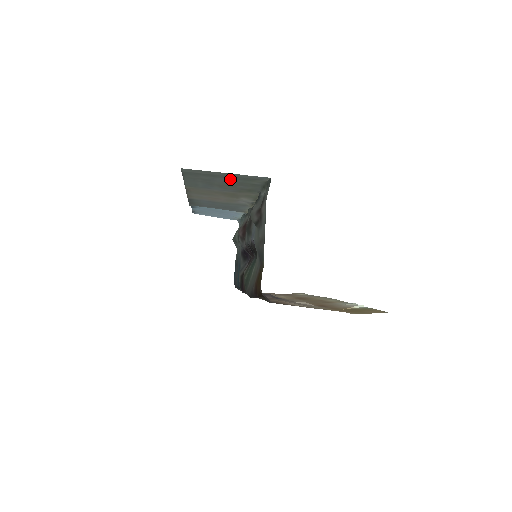
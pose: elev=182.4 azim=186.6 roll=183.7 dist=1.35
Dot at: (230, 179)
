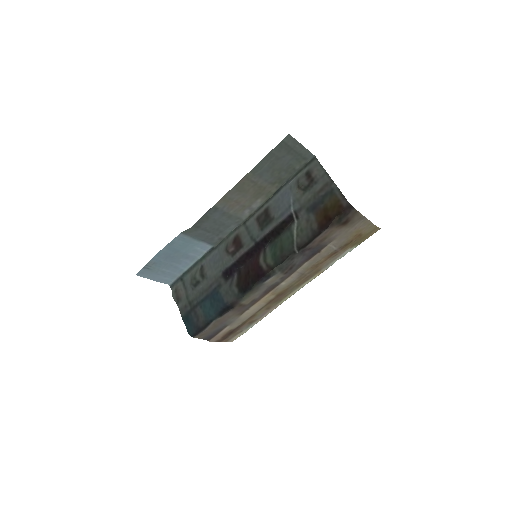
Dot at: (291, 158)
